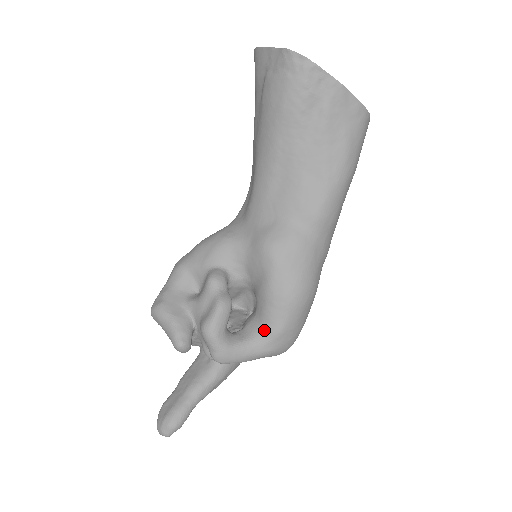
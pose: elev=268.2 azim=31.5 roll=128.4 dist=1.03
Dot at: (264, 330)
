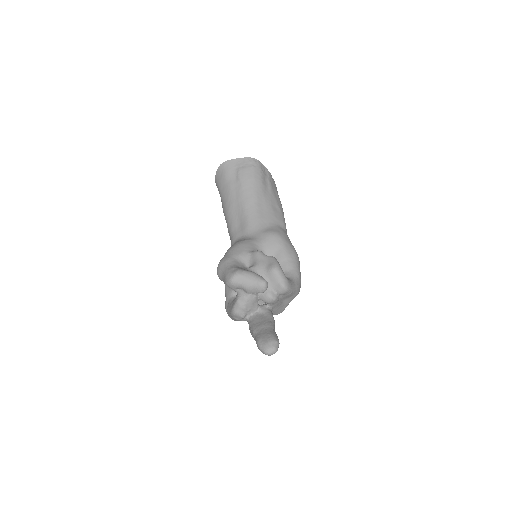
Dot at: (292, 274)
